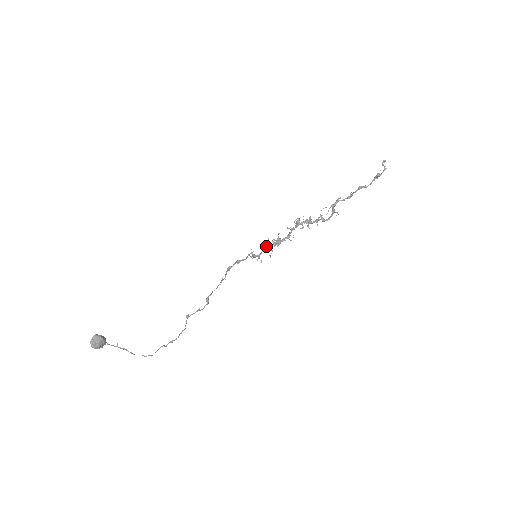
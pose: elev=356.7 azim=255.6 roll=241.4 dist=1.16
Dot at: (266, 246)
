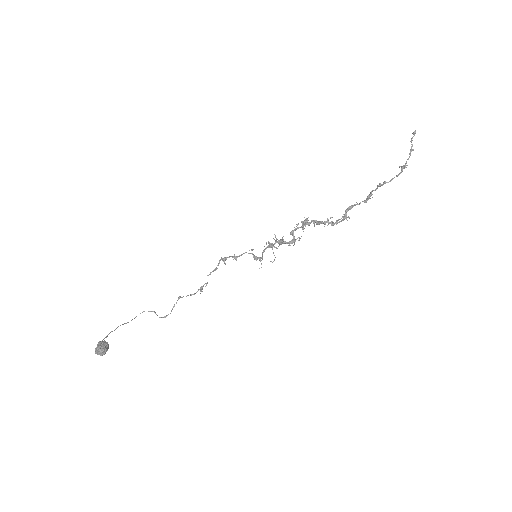
Dot at: (268, 246)
